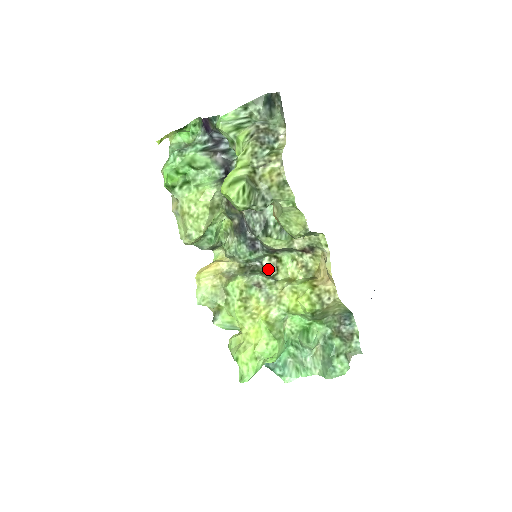
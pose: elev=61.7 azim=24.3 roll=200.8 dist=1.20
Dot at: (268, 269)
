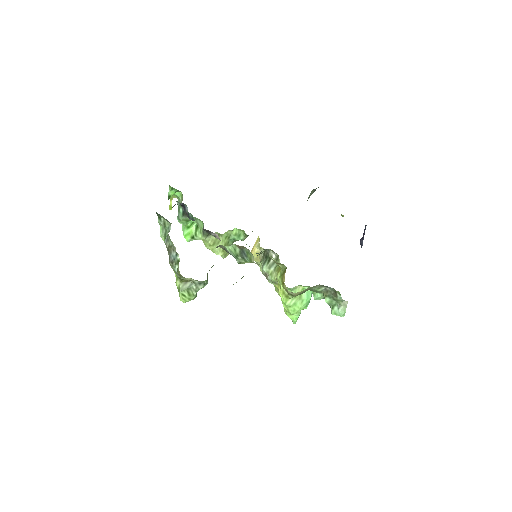
Dot at: (273, 253)
